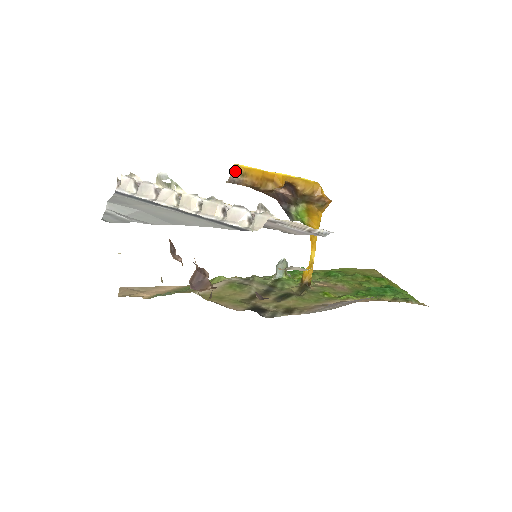
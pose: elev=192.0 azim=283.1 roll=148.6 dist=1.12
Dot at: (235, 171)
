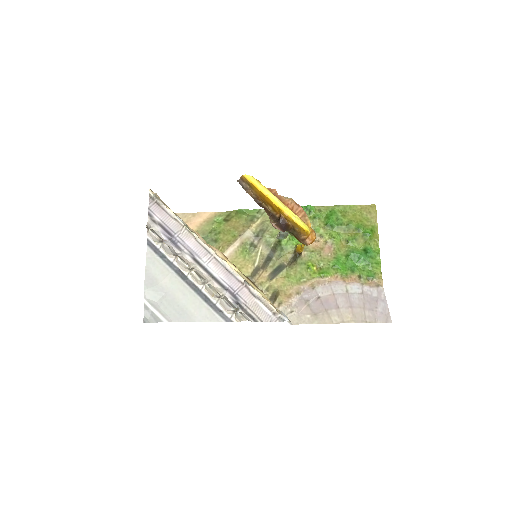
Dot at: (243, 179)
